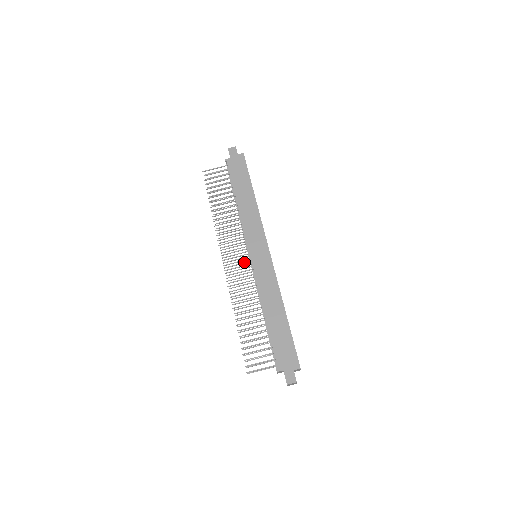
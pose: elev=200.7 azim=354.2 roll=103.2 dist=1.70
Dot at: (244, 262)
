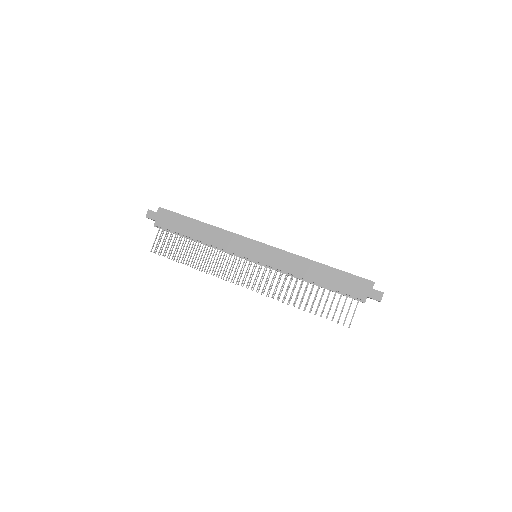
Dot at: (254, 269)
